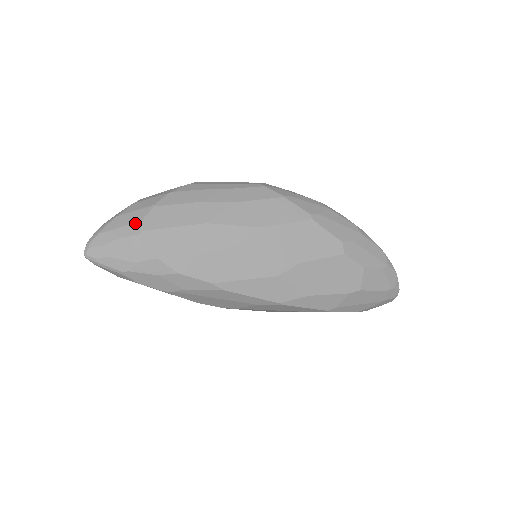
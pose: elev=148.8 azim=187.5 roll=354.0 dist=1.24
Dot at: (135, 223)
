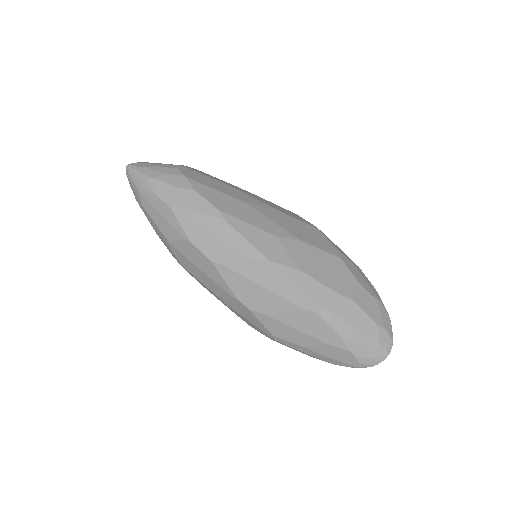
Dot at: occluded
